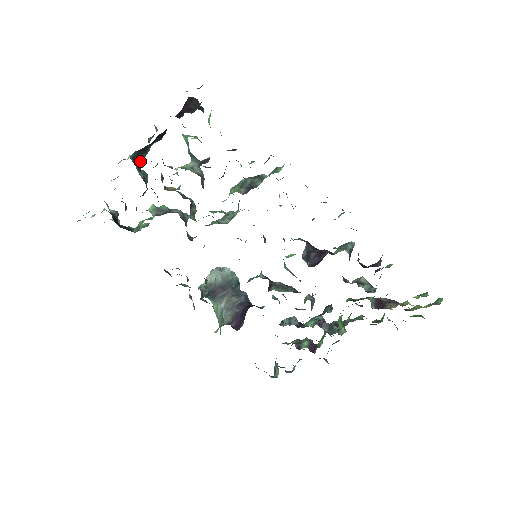
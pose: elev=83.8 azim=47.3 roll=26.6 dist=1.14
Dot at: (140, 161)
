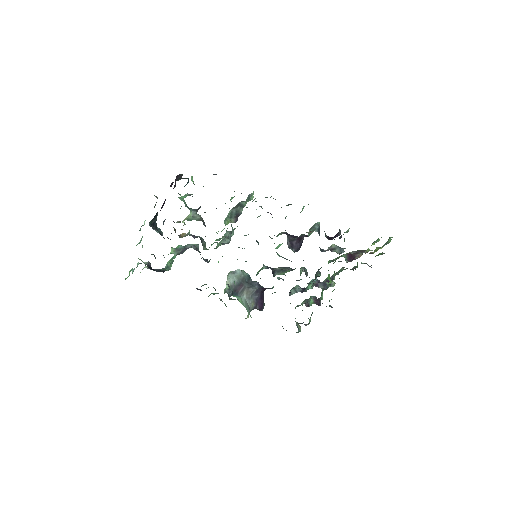
Dot at: (155, 224)
